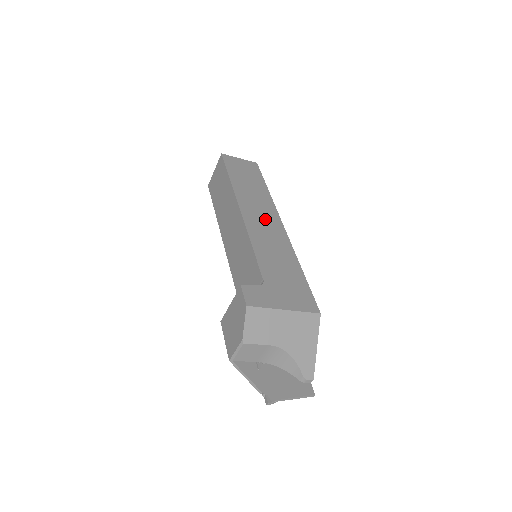
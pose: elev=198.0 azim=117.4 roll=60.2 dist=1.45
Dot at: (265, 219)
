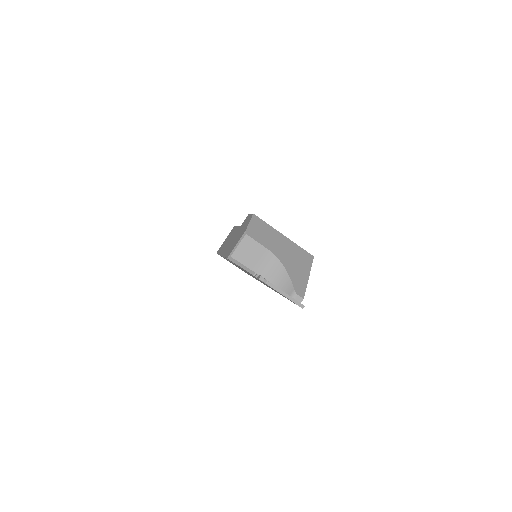
Dot at: occluded
